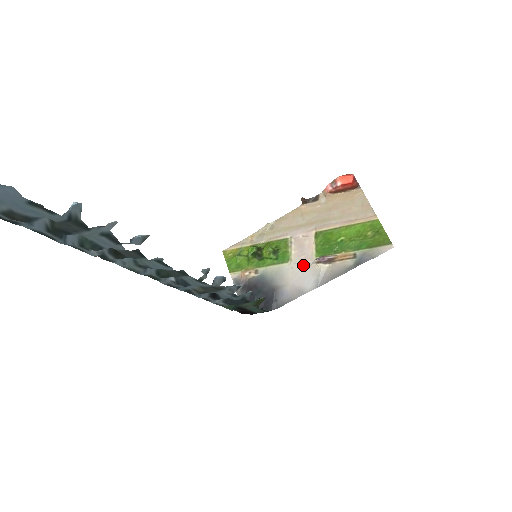
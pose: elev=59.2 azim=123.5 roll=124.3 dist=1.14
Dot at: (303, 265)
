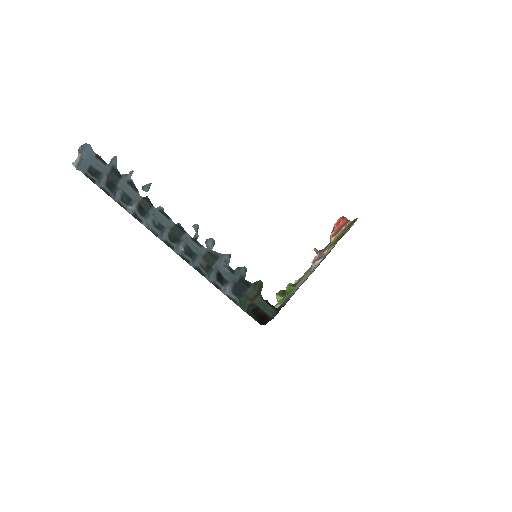
Dot at: (307, 275)
